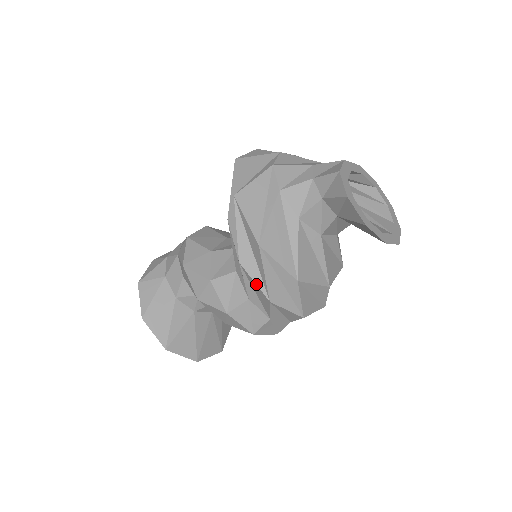
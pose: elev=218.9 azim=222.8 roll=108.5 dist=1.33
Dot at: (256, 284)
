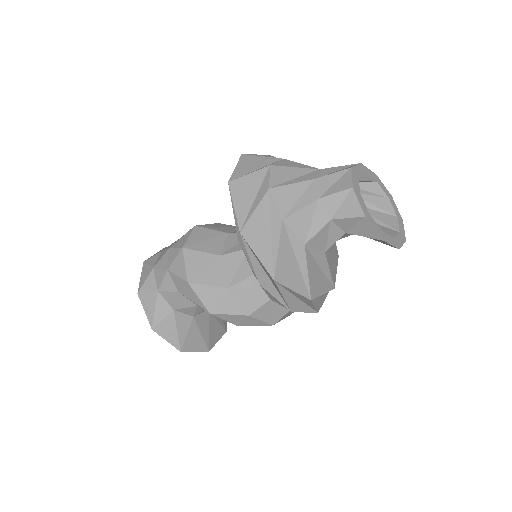
Dot at: (307, 312)
